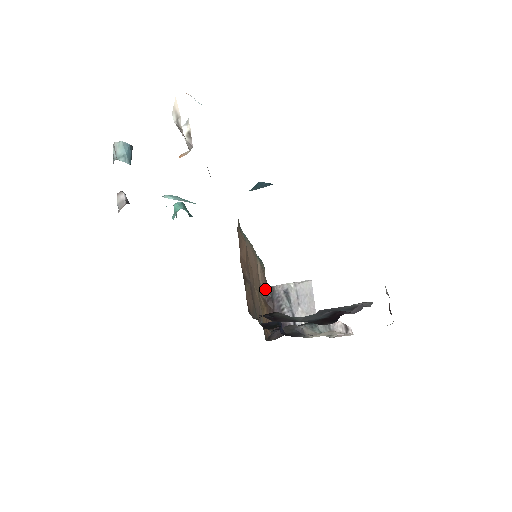
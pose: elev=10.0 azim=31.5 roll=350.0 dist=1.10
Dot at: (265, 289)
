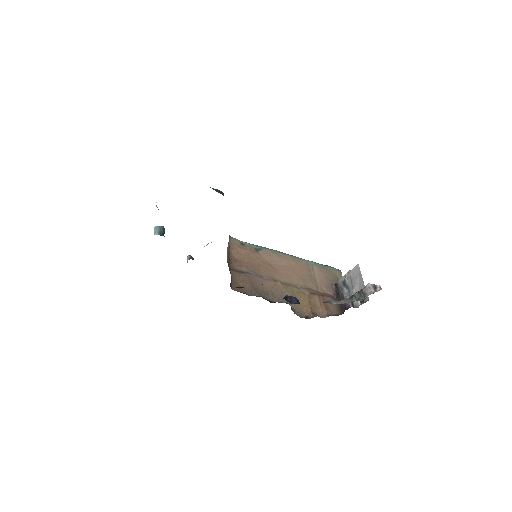
Dot at: (329, 286)
